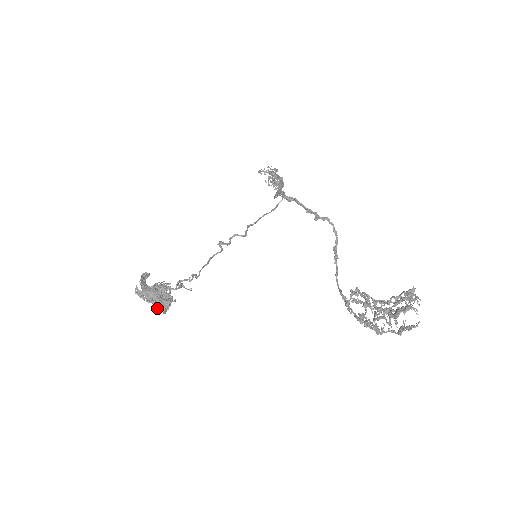
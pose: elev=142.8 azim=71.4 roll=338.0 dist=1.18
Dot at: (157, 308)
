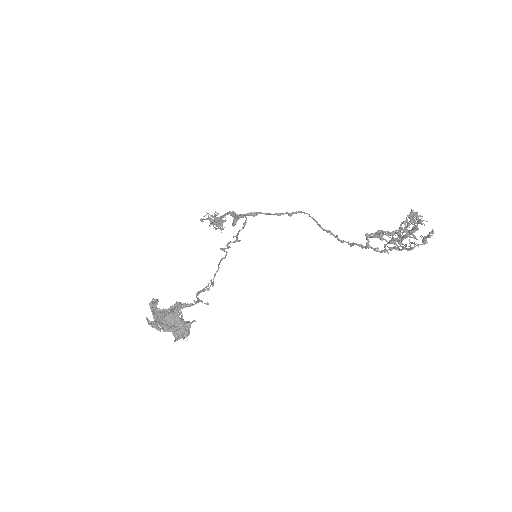
Dot at: (178, 334)
